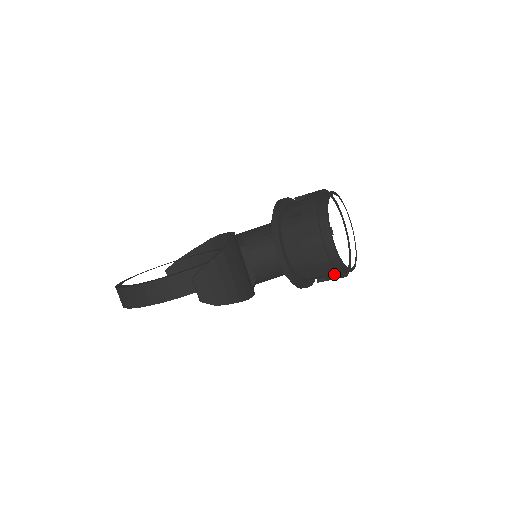
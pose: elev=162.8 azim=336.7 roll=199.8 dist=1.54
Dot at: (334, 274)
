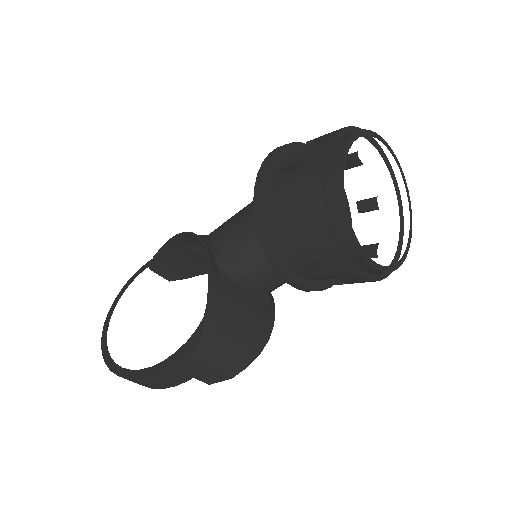
Dot at: occluded
